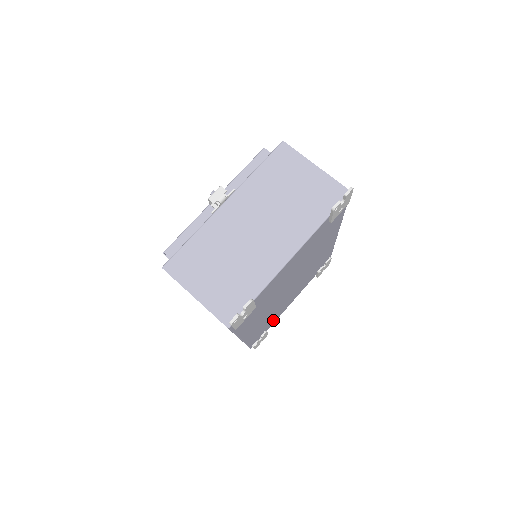
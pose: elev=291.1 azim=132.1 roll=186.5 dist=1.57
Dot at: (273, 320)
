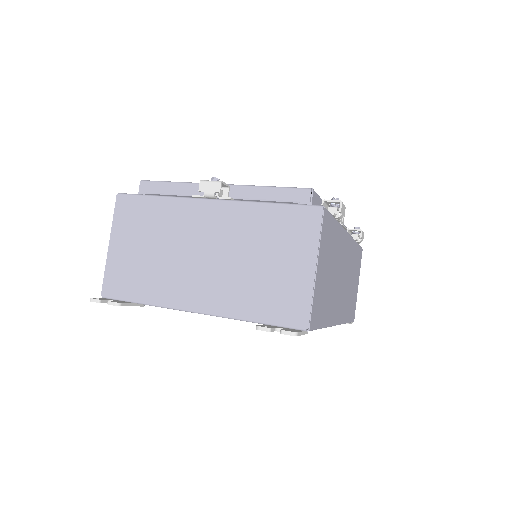
Dot at: occluded
